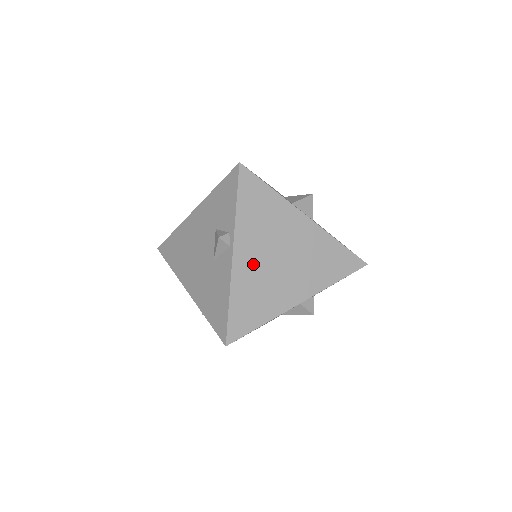
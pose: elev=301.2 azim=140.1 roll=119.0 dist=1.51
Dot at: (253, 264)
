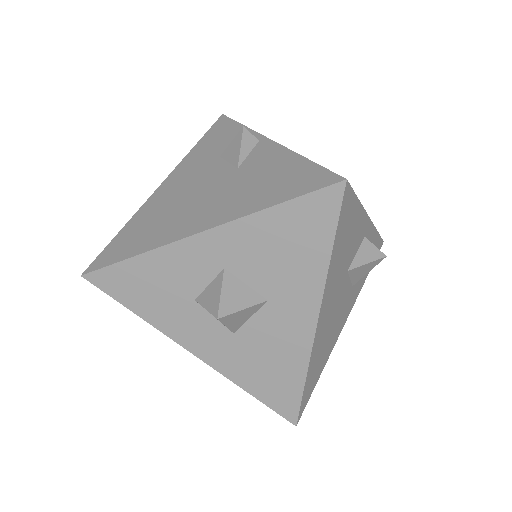
Dot at: occluded
